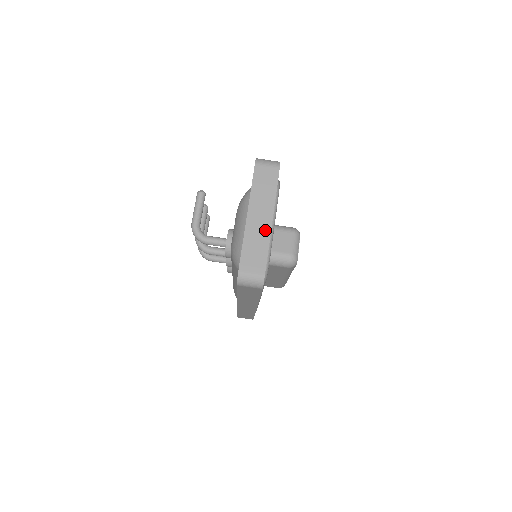
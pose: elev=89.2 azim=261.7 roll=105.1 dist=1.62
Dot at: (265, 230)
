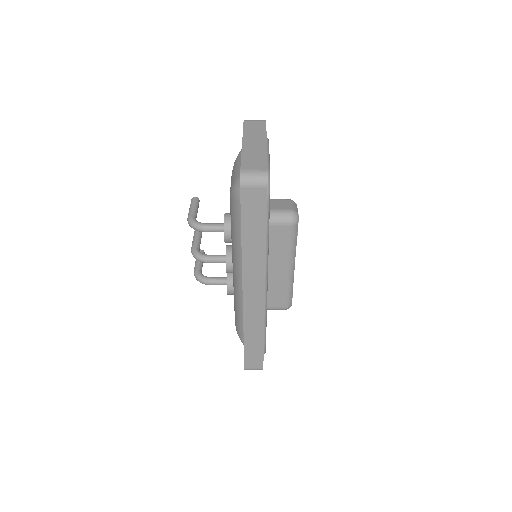
Dot at: (261, 148)
